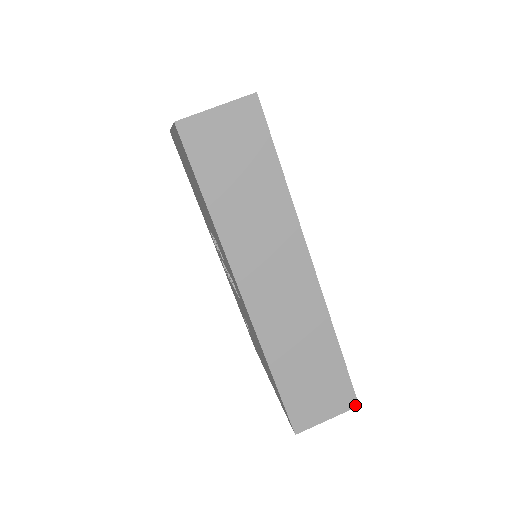
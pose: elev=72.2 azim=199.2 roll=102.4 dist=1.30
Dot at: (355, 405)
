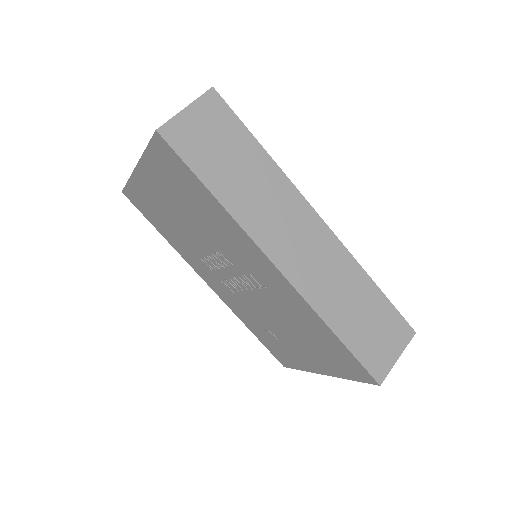
Dot at: (412, 333)
